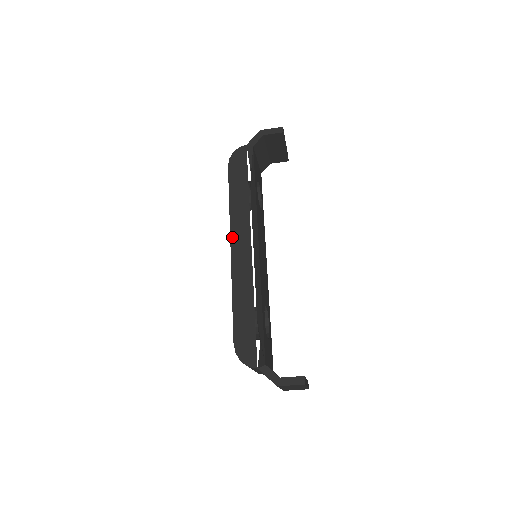
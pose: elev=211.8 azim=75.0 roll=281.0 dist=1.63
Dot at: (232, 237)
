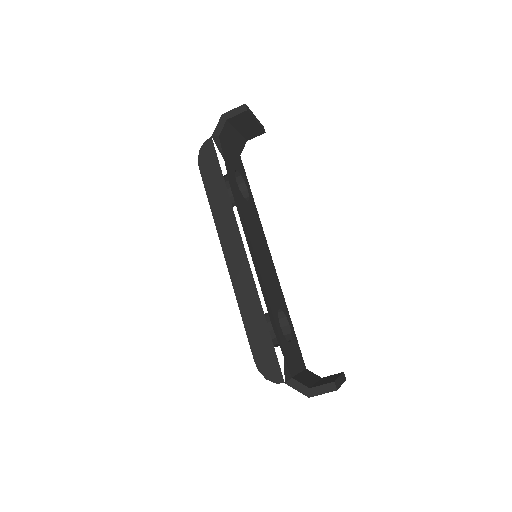
Dot at: (224, 248)
